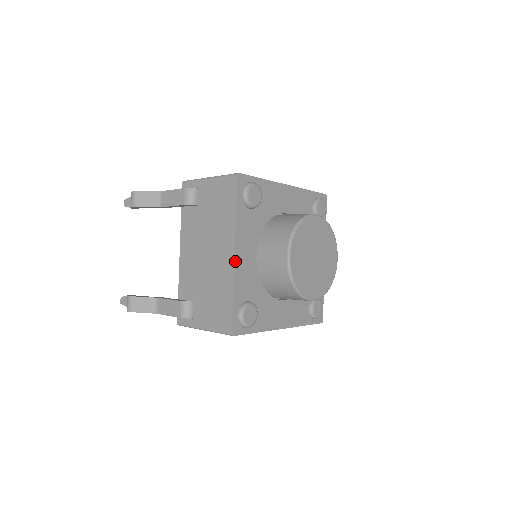
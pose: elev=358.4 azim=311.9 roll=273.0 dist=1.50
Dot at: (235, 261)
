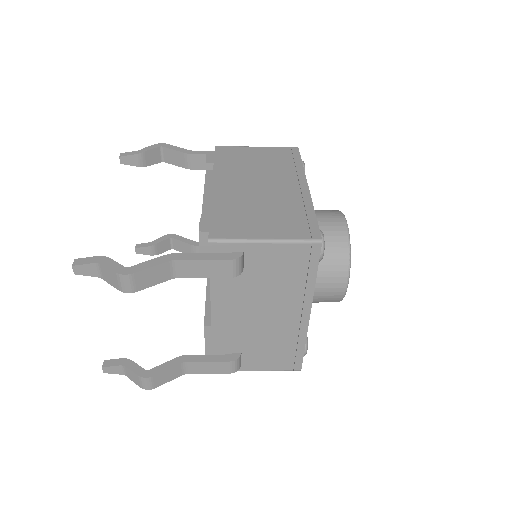
Dot at: (309, 319)
